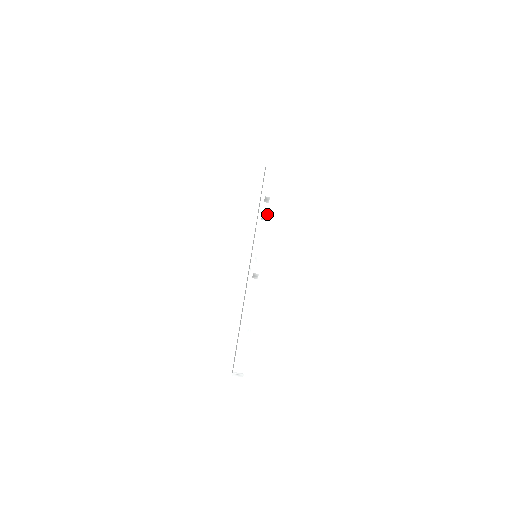
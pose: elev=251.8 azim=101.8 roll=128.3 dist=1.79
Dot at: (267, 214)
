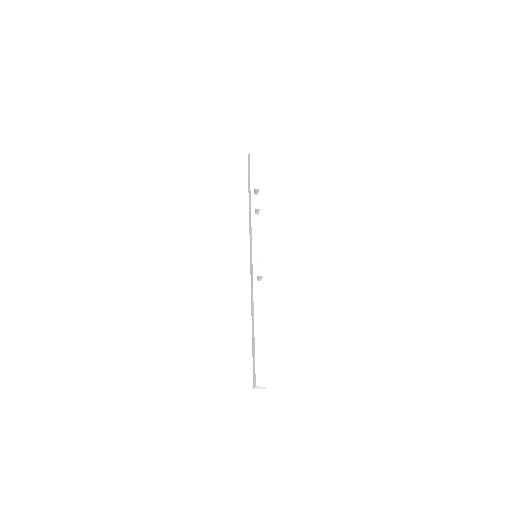
Dot at: (260, 208)
